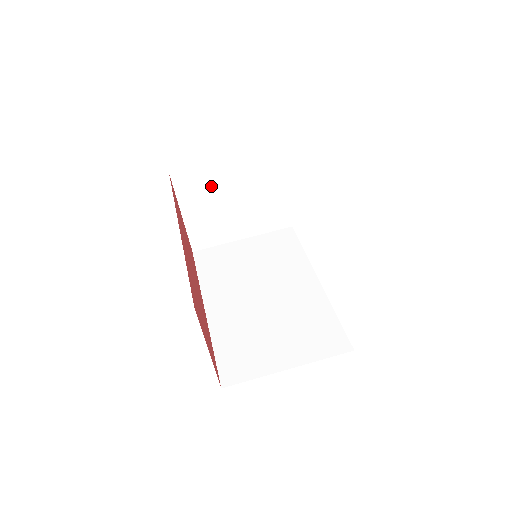
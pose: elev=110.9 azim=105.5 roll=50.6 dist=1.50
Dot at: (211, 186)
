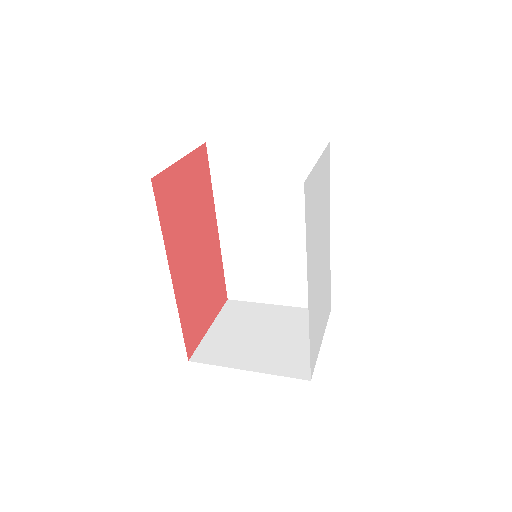
Dot at: (251, 317)
